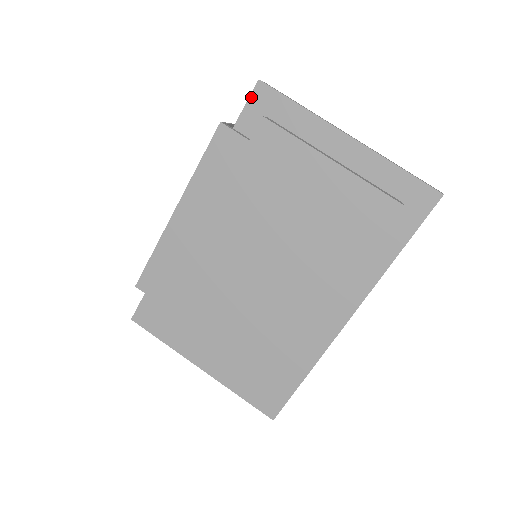
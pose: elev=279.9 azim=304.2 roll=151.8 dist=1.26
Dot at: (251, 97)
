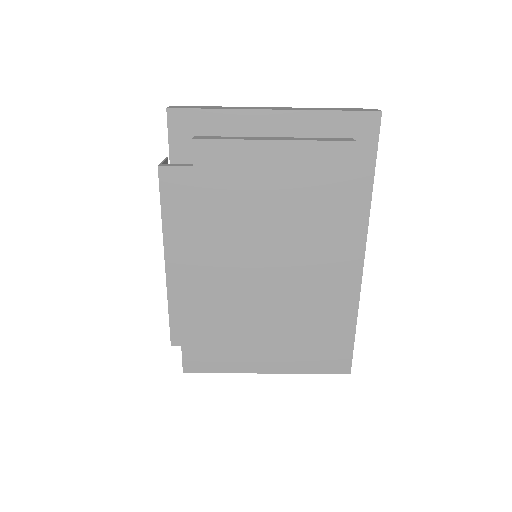
Dot at: (169, 127)
